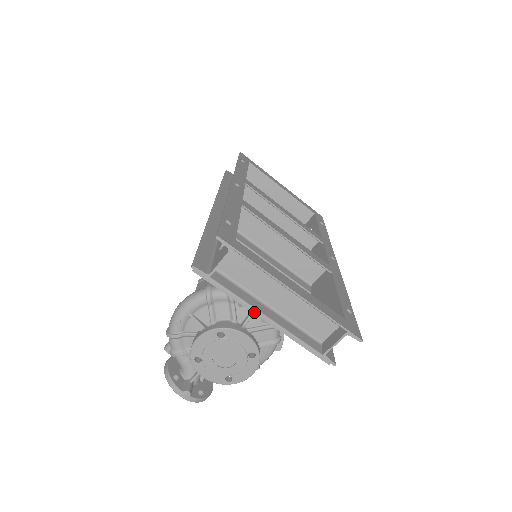
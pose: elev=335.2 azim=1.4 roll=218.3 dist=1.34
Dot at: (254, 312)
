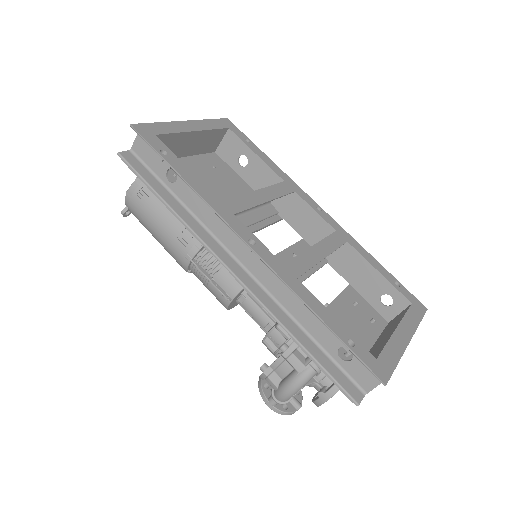
Dot at: occluded
